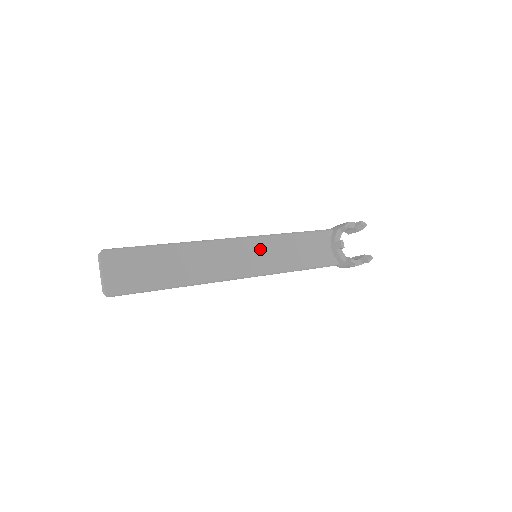
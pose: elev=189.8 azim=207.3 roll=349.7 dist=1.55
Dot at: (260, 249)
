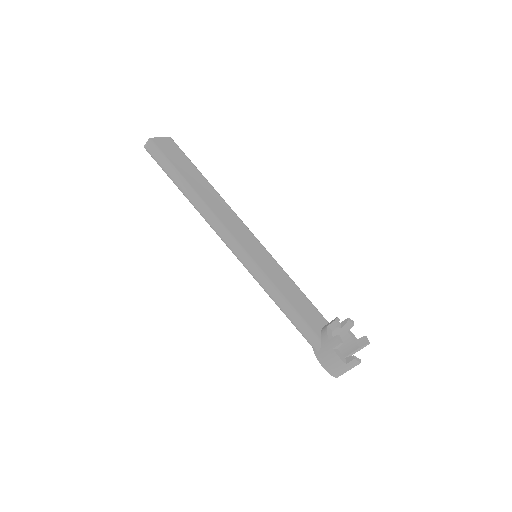
Dot at: (264, 254)
